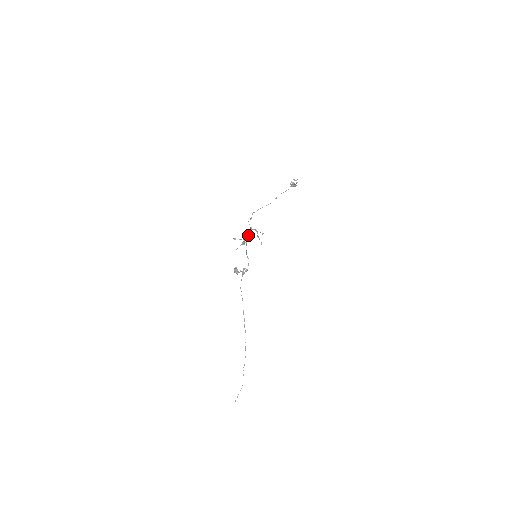
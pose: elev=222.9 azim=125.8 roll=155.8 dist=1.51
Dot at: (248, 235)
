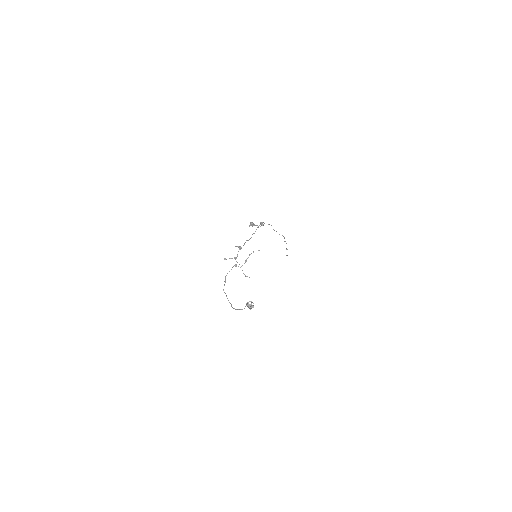
Dot at: occluded
